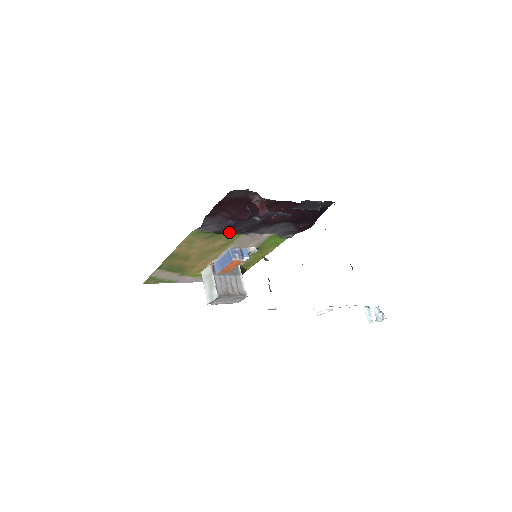
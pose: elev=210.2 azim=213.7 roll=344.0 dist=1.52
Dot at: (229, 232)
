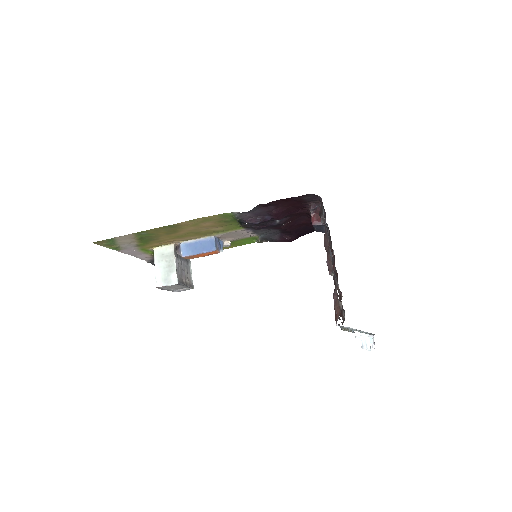
Dot at: (244, 223)
